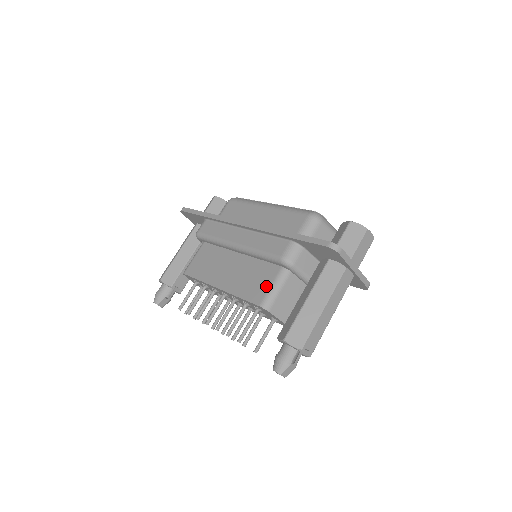
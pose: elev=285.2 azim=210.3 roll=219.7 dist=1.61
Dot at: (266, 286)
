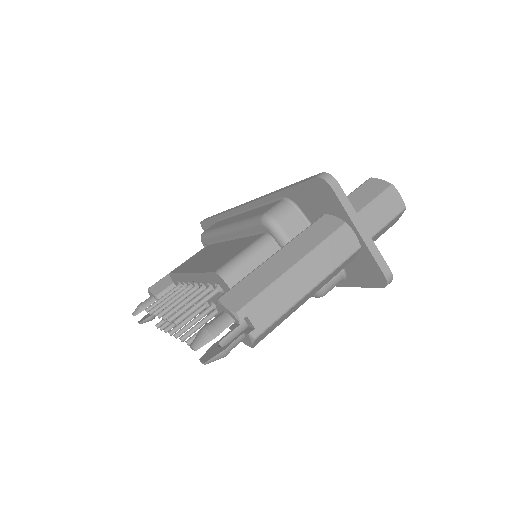
Dot at: (235, 253)
